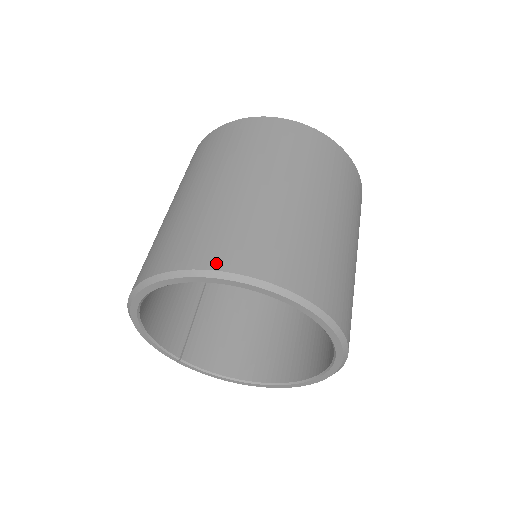
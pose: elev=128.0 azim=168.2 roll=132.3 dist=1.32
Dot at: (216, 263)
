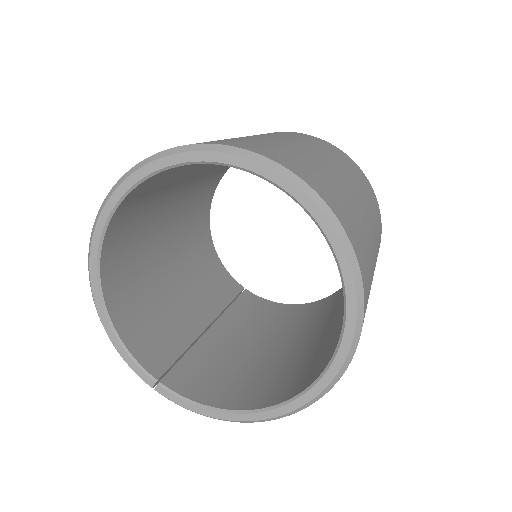
Dot at: occluded
